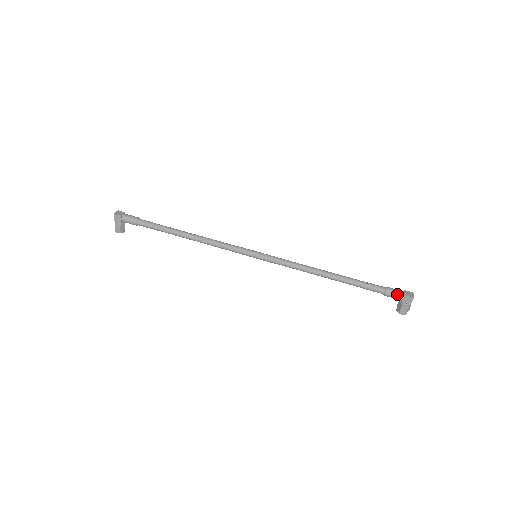
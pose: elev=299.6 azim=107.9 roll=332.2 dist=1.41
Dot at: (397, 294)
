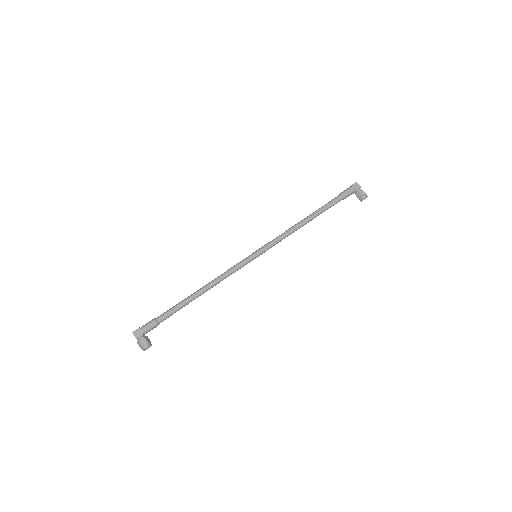
Dot at: (348, 189)
